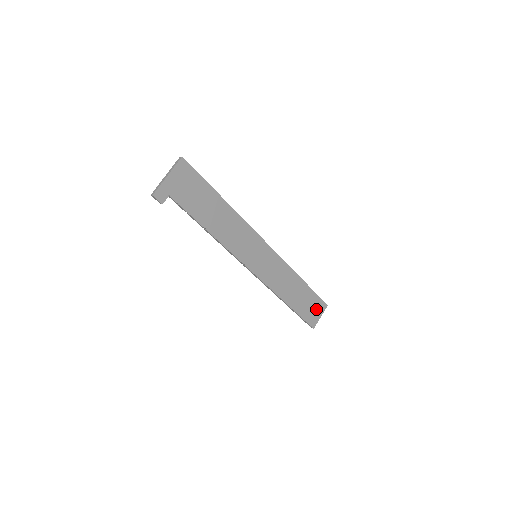
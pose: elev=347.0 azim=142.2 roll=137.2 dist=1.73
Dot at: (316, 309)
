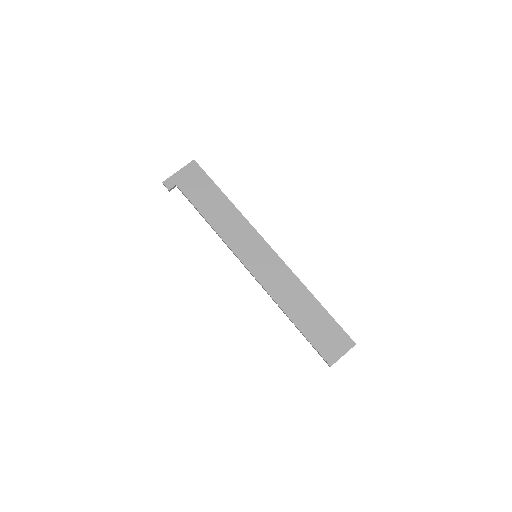
Dot at: (336, 342)
